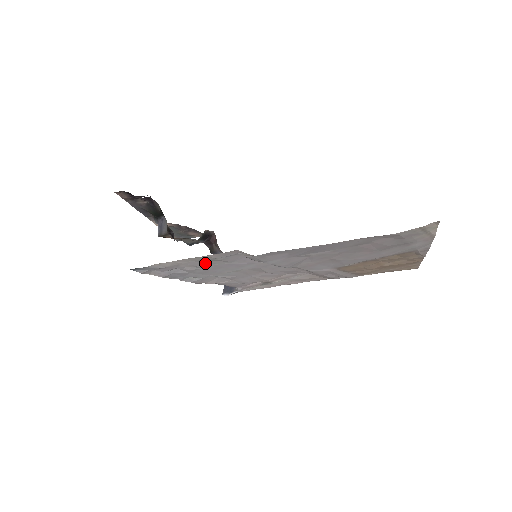
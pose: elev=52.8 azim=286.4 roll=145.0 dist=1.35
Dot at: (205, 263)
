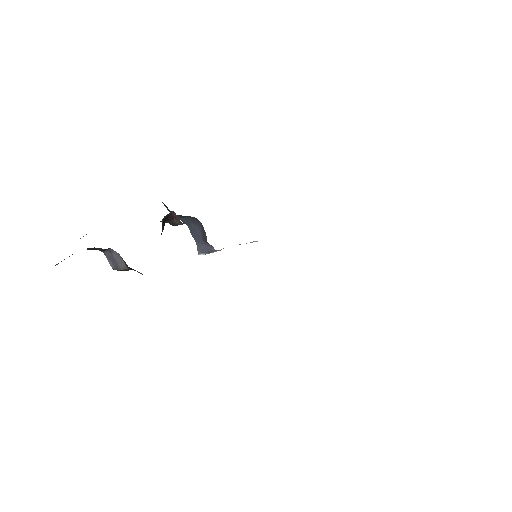
Dot at: occluded
